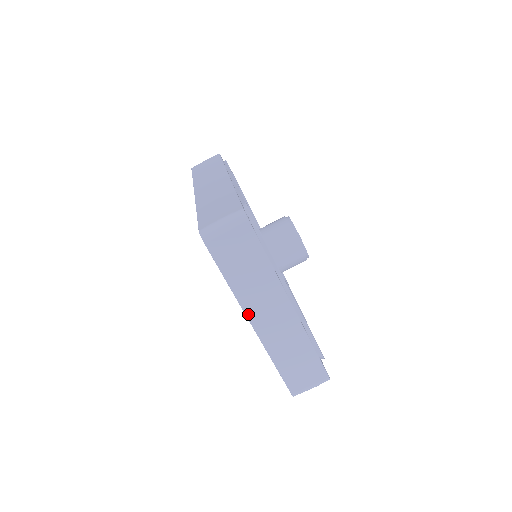
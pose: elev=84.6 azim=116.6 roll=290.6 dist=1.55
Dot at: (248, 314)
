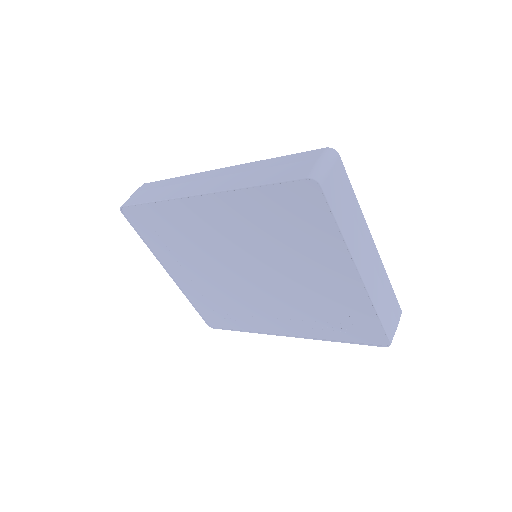
Dot at: (356, 261)
